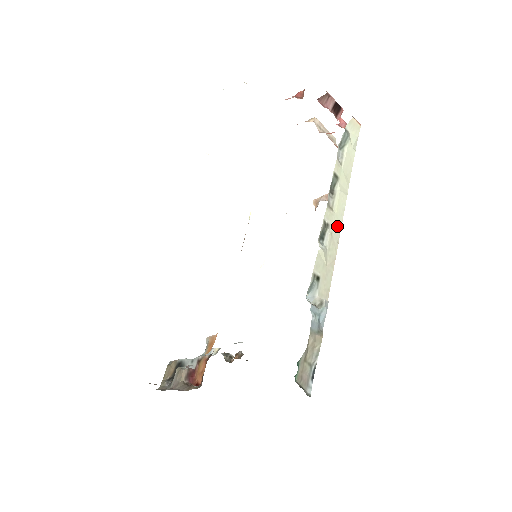
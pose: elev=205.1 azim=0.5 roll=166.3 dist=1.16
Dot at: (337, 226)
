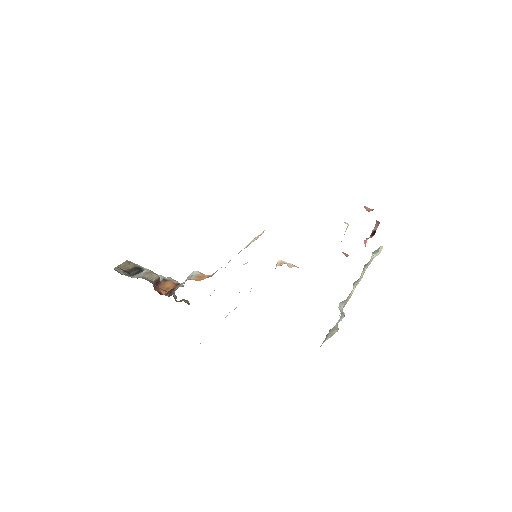
Dot at: (356, 285)
